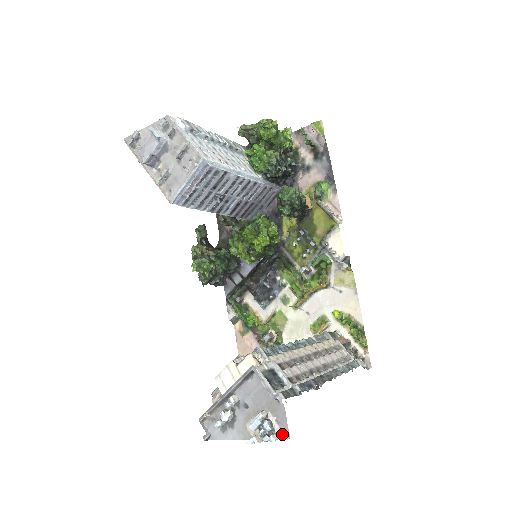
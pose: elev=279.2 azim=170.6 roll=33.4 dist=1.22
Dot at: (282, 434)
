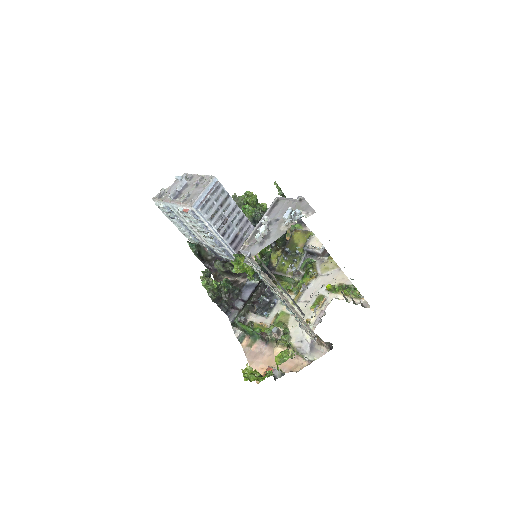
Dot at: (309, 213)
